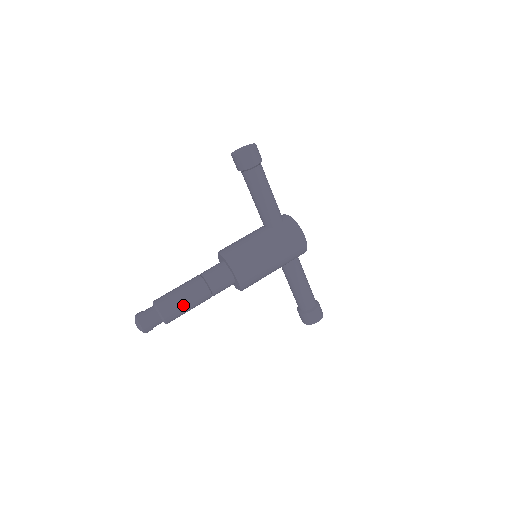
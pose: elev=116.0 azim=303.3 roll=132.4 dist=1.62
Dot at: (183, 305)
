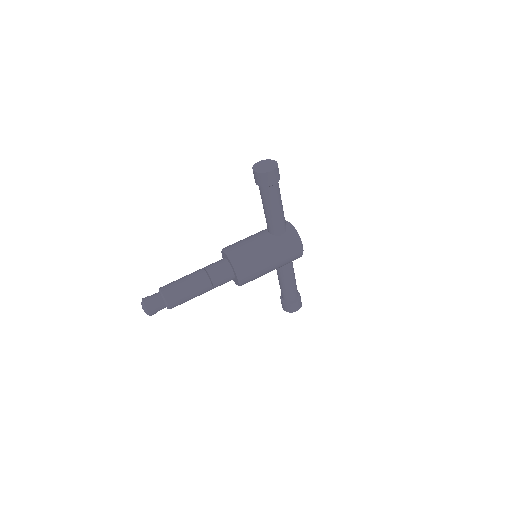
Dot at: (187, 296)
